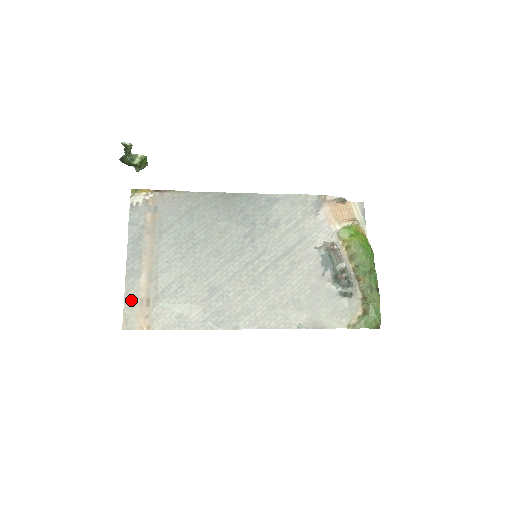
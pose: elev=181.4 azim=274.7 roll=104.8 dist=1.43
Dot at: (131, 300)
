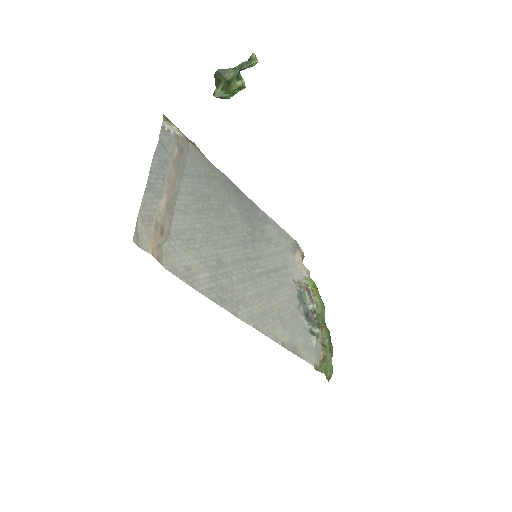
Dot at: (147, 216)
